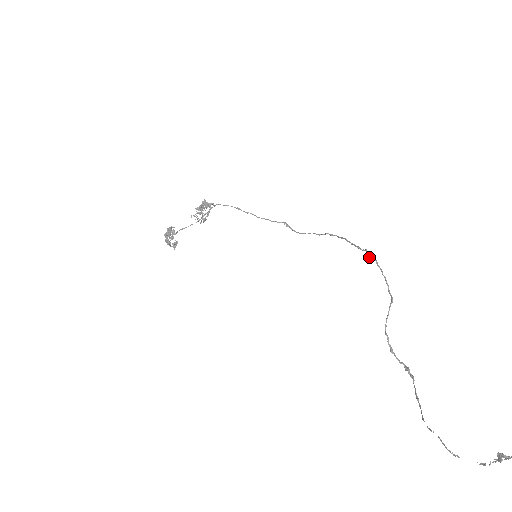
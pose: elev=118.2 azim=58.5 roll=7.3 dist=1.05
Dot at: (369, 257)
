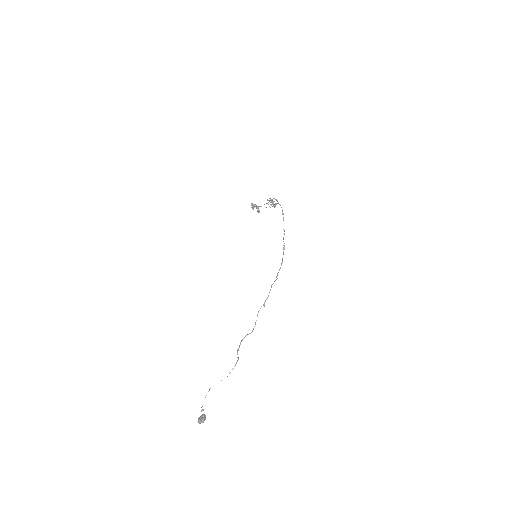
Dot at: (263, 305)
